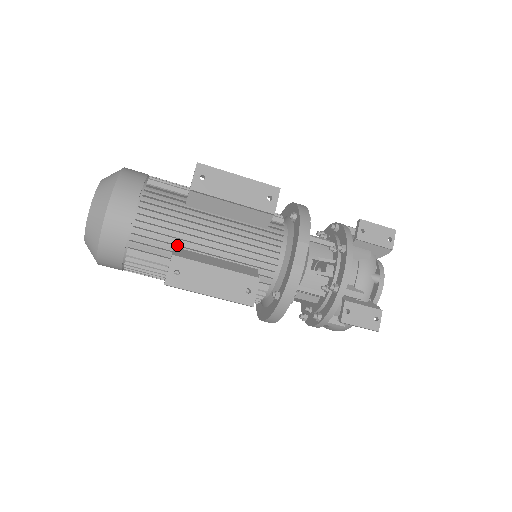
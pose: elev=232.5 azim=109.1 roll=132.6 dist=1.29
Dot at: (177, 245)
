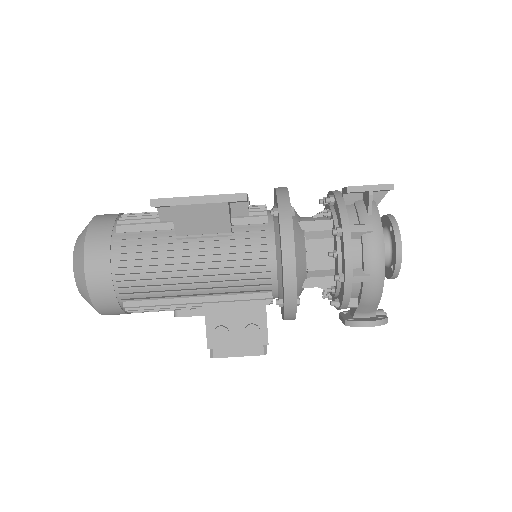
Dot at: occluded
